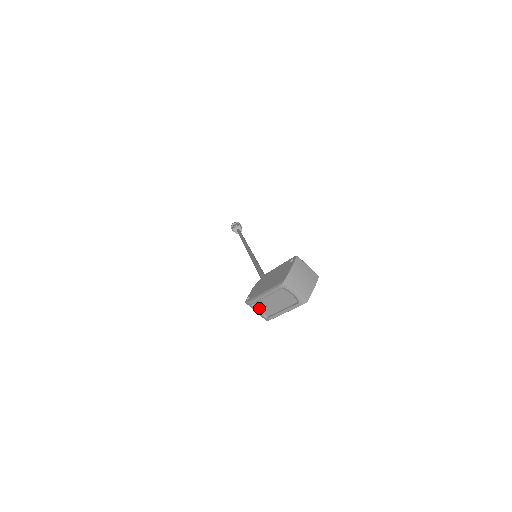
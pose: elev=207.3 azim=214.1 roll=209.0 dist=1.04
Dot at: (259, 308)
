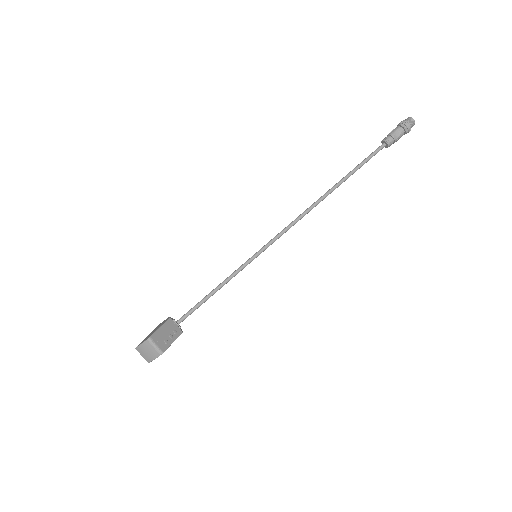
Dot at: occluded
